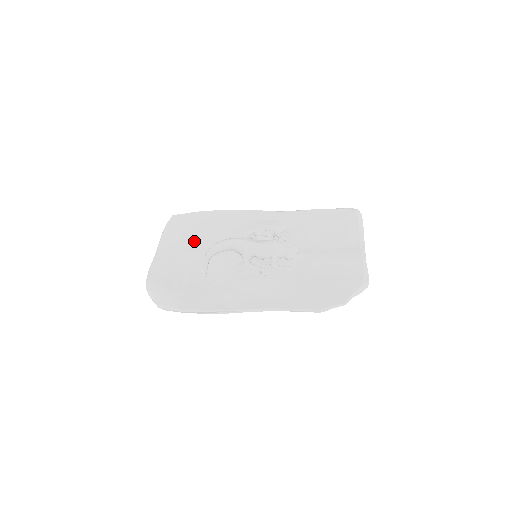
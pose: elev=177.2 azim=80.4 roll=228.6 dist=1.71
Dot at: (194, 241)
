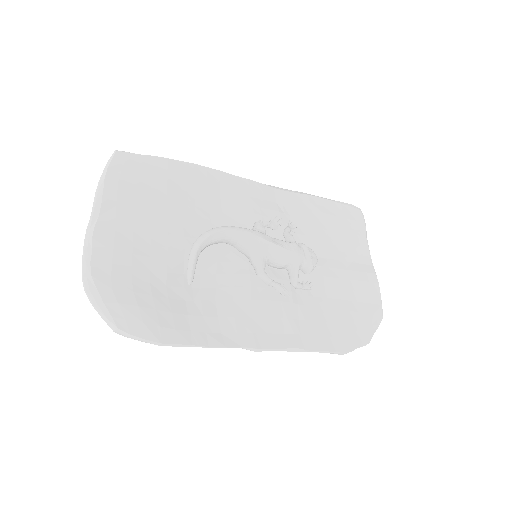
Dot at: (164, 213)
